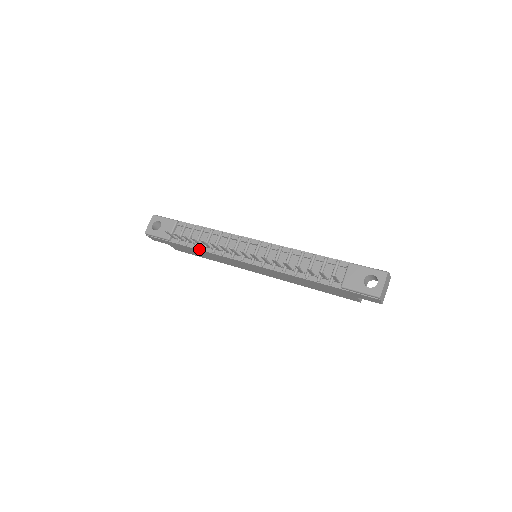
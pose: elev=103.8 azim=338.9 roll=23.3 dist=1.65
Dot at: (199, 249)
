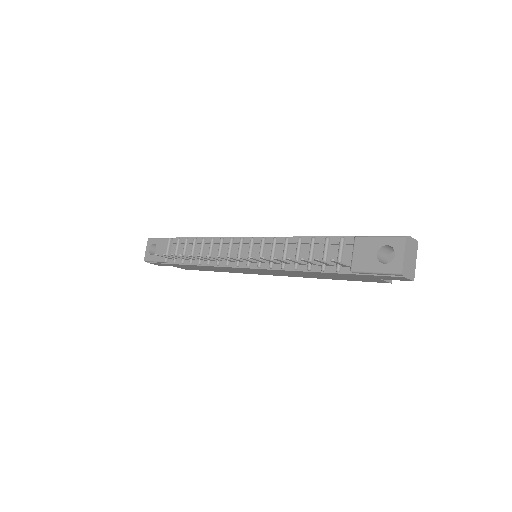
Dot at: (195, 264)
